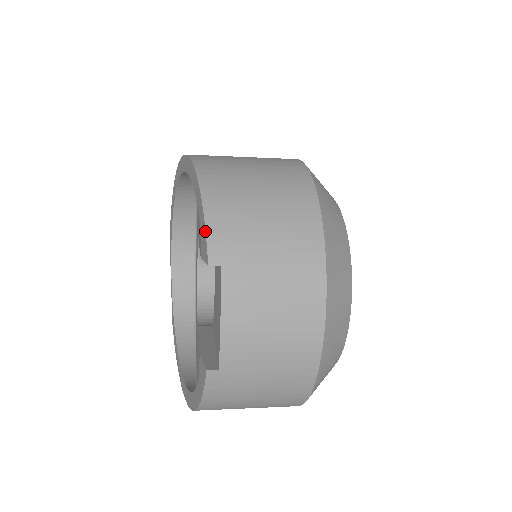
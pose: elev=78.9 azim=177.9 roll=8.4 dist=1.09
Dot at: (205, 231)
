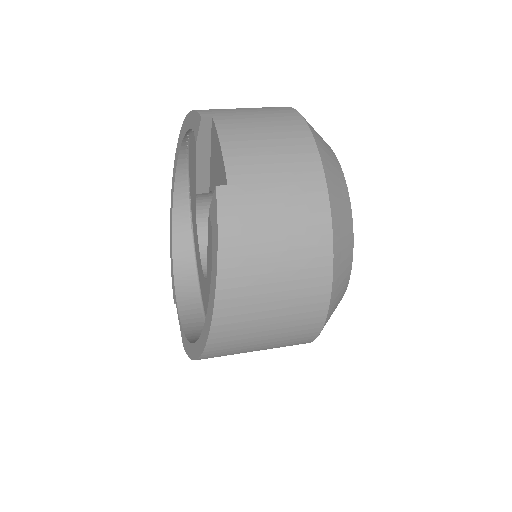
Dot at: (195, 111)
